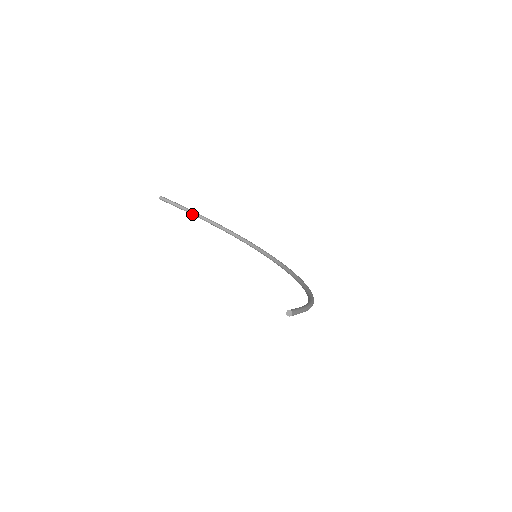
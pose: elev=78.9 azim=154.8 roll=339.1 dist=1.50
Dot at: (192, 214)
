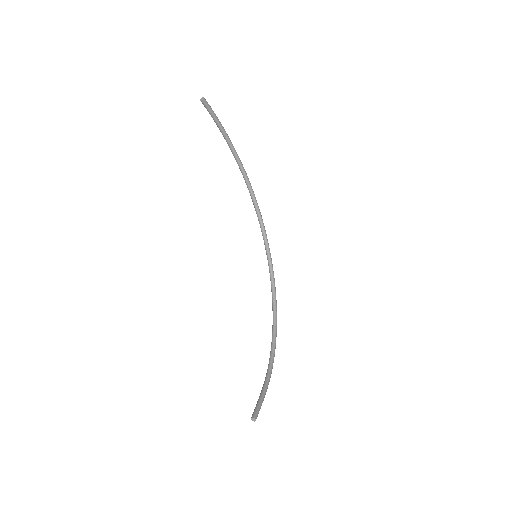
Dot at: (224, 137)
